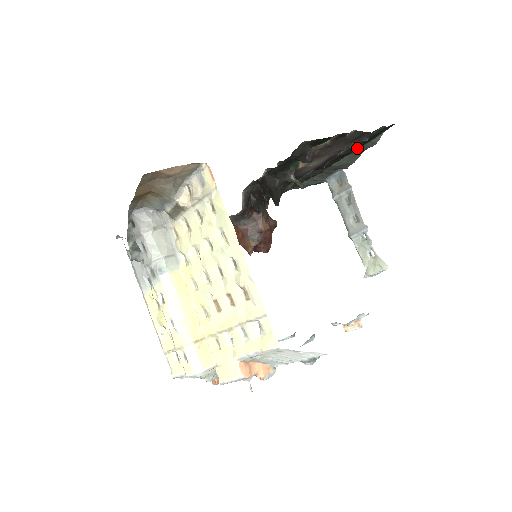
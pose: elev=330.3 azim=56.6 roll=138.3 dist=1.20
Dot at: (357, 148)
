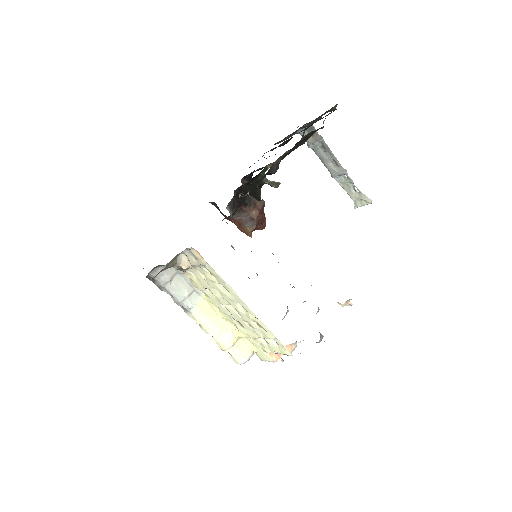
Dot at: occluded
